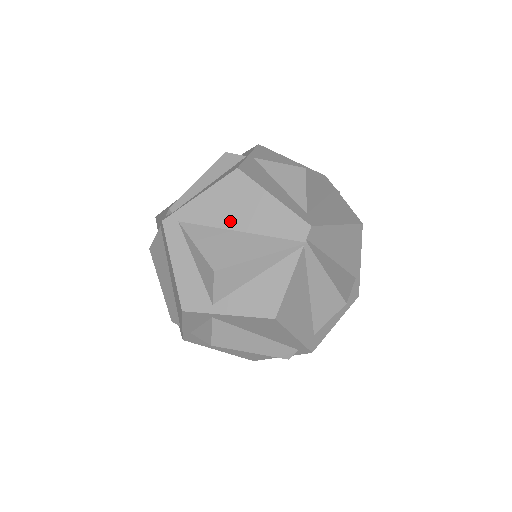
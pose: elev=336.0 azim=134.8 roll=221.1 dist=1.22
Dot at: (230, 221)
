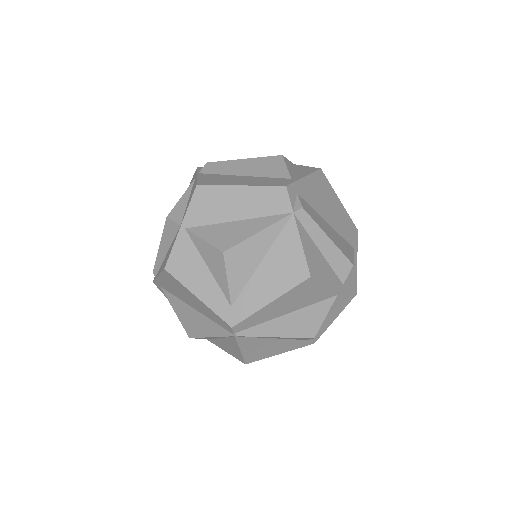
Dot at: (185, 300)
